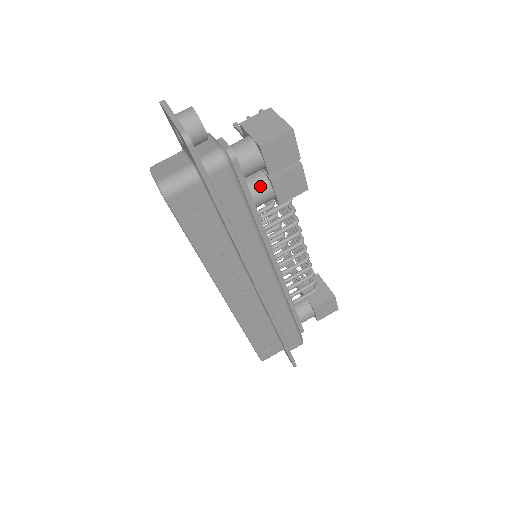
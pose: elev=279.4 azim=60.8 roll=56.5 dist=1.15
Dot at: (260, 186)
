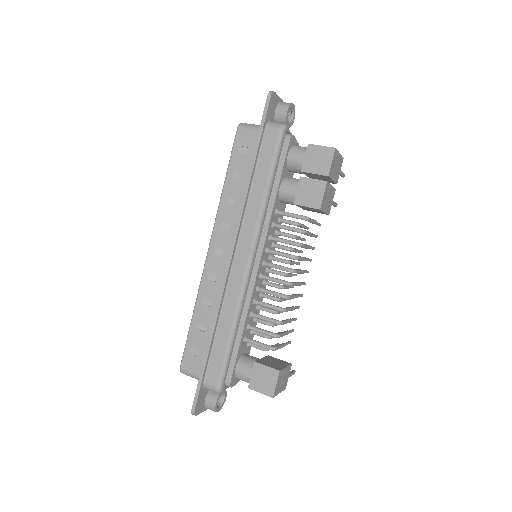
Dot at: (293, 181)
